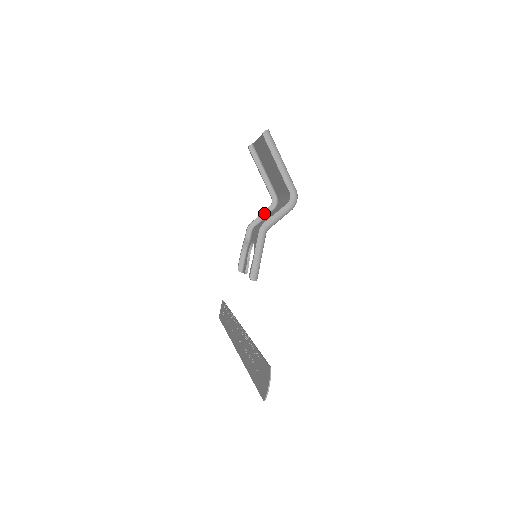
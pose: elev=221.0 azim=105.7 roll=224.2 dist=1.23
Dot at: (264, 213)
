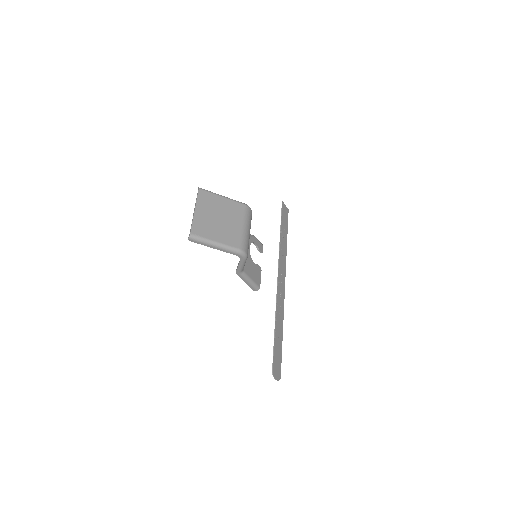
Dot at: occluded
